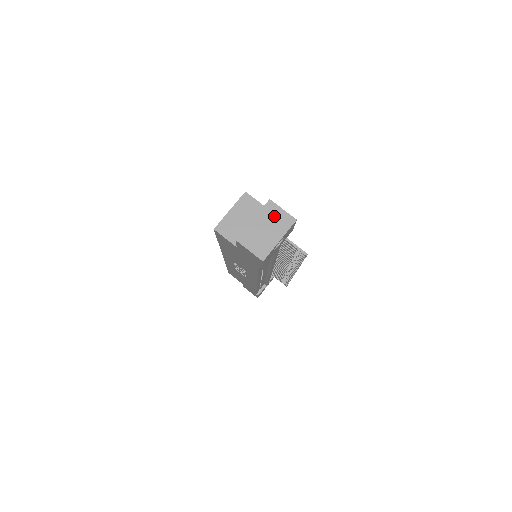
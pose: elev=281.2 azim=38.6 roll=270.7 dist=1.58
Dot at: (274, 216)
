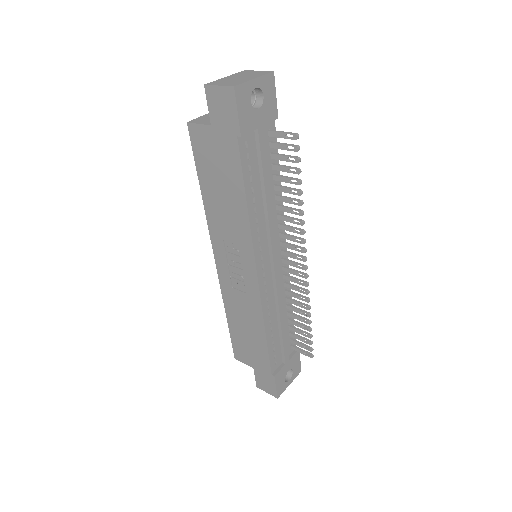
Dot at: (249, 73)
